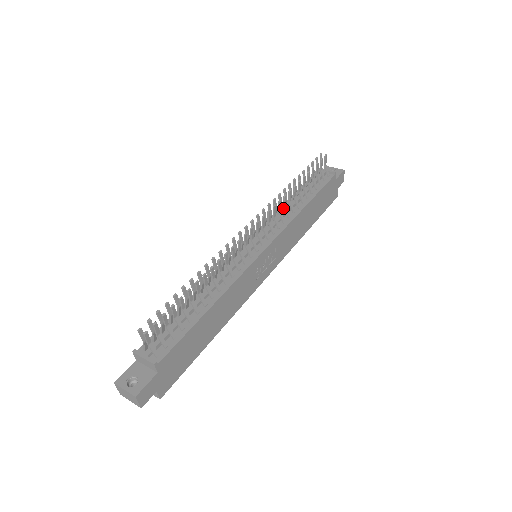
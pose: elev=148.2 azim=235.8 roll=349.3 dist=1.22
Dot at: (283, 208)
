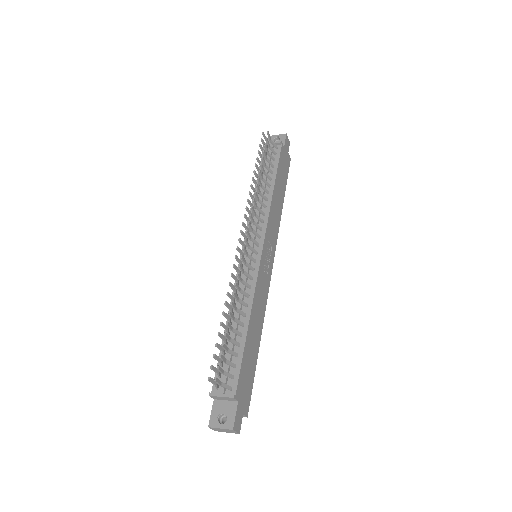
Dot at: (256, 200)
